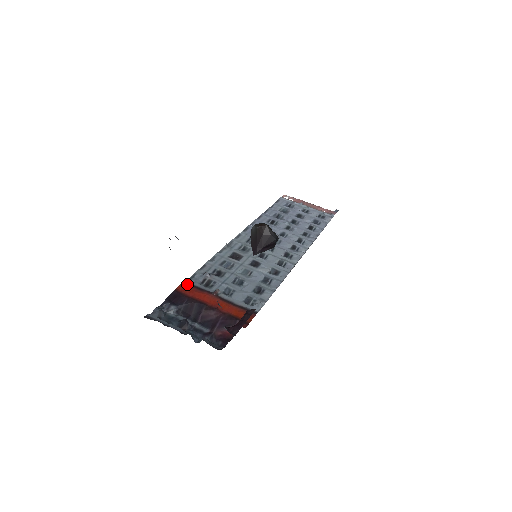
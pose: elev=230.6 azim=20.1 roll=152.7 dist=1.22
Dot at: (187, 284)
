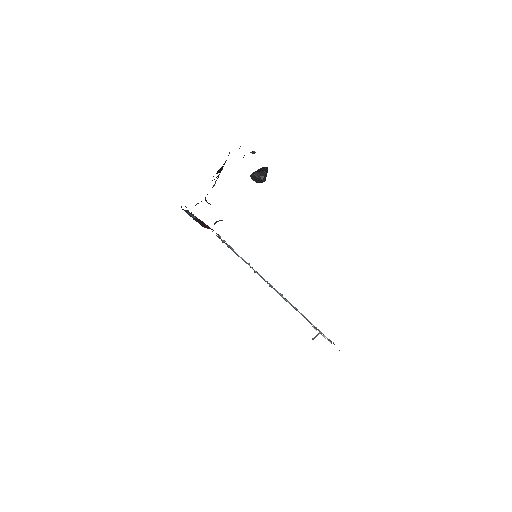
Dot at: occluded
